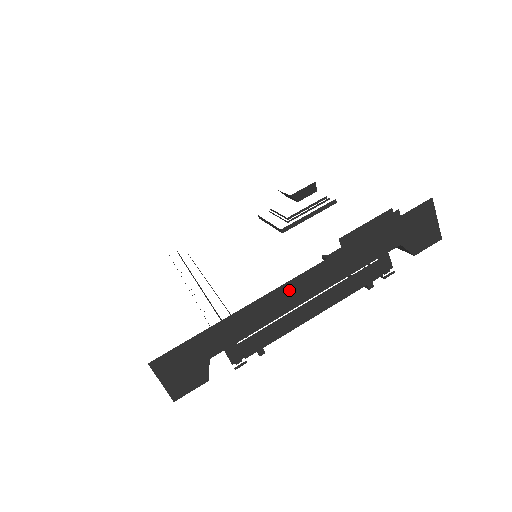
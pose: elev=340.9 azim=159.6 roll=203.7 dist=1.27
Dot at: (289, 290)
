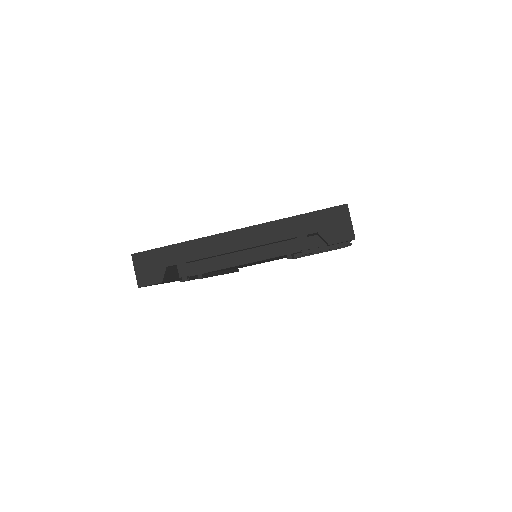
Dot at: (227, 238)
